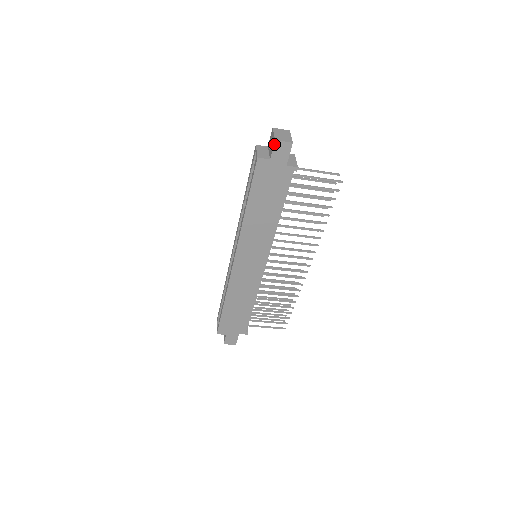
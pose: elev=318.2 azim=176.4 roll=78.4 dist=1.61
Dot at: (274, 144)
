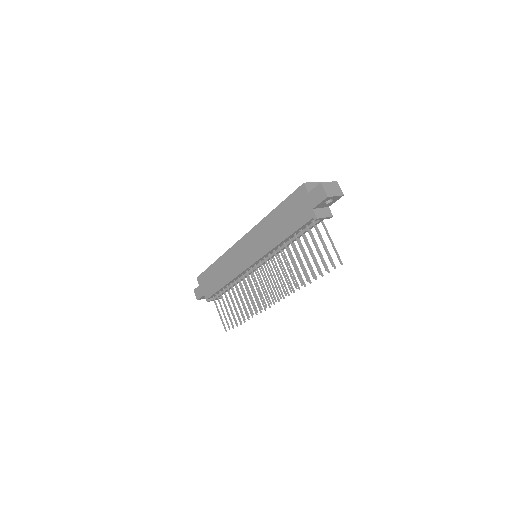
Dot at: (318, 185)
